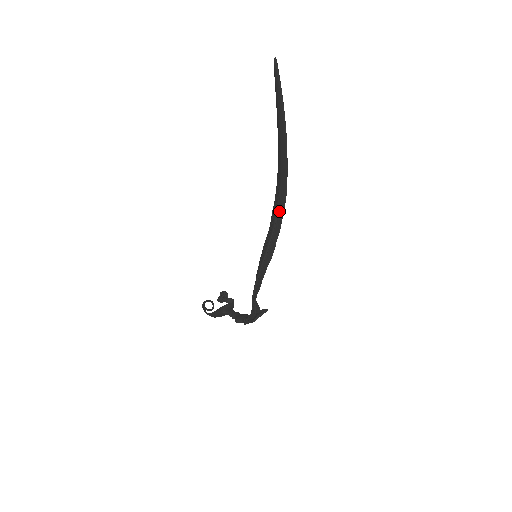
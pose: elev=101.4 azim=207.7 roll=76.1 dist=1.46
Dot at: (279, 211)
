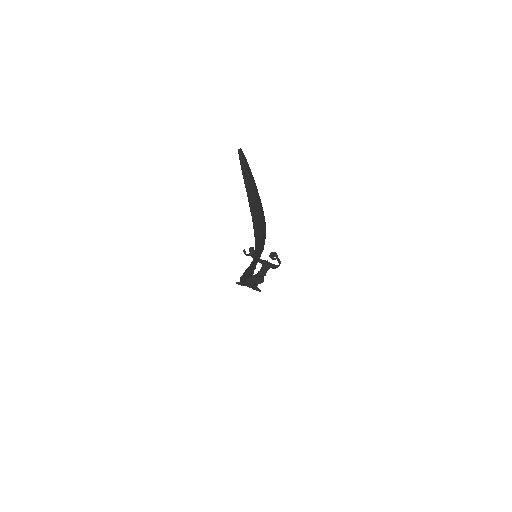
Dot at: occluded
